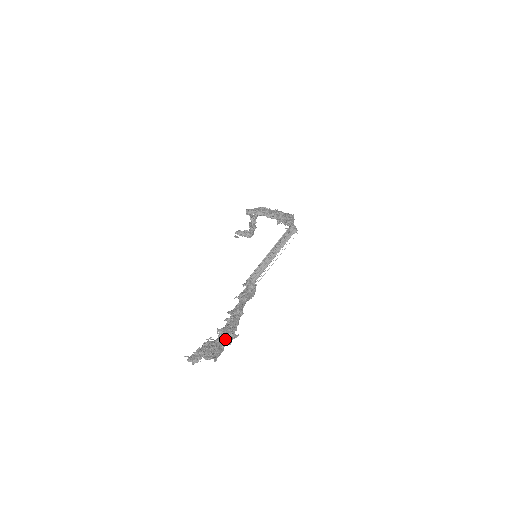
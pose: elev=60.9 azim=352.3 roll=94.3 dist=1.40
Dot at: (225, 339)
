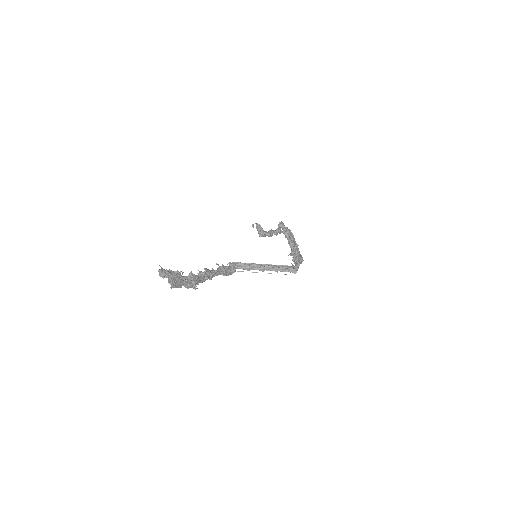
Dot at: (189, 282)
